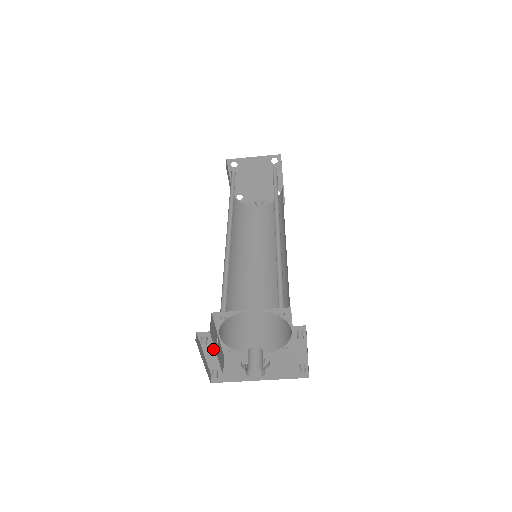
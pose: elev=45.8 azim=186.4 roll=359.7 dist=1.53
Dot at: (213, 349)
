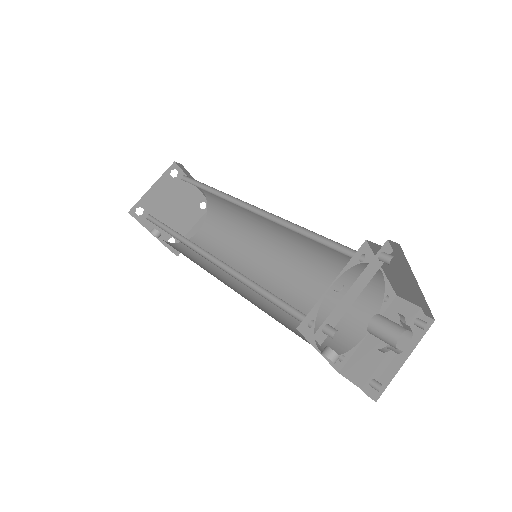
Dot at: (365, 284)
